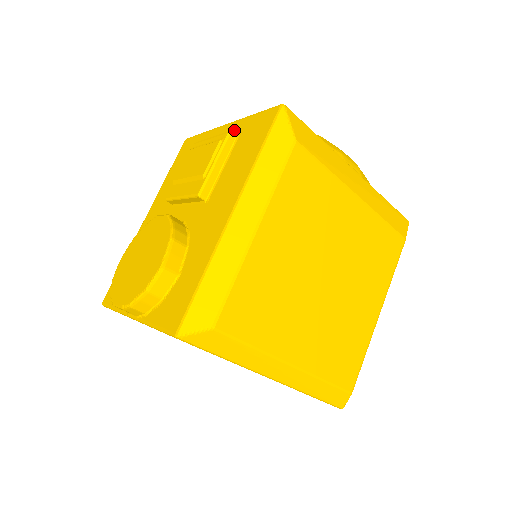
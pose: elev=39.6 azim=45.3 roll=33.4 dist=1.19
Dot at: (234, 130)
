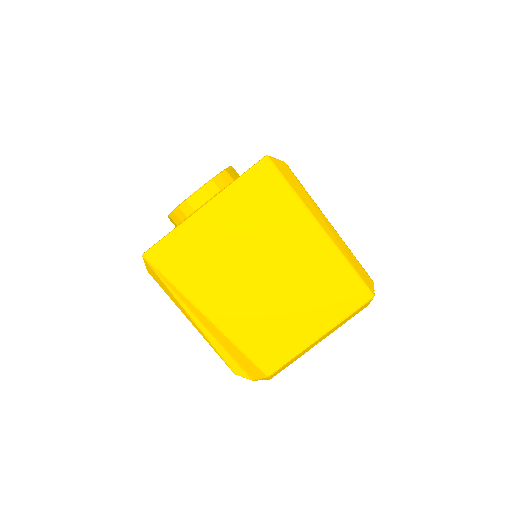
Dot at: occluded
